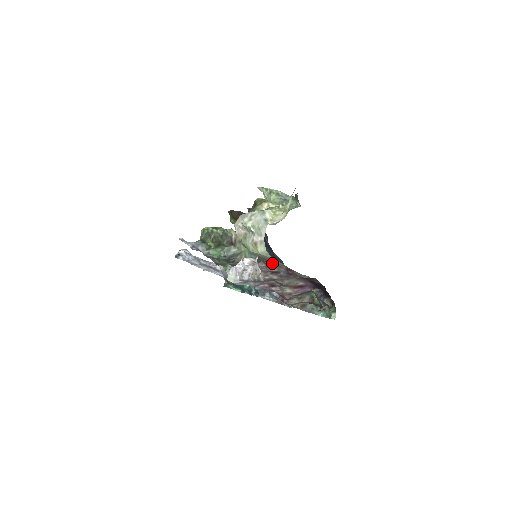
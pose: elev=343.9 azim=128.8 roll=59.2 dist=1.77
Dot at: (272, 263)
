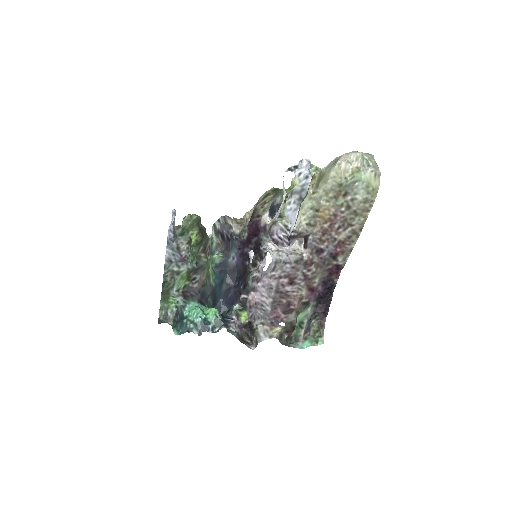
Dot at: (333, 231)
